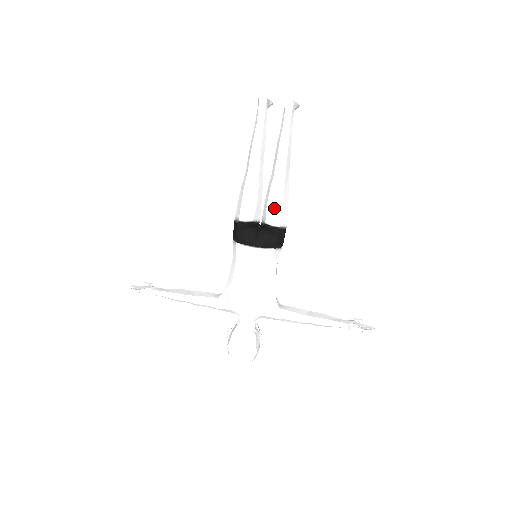
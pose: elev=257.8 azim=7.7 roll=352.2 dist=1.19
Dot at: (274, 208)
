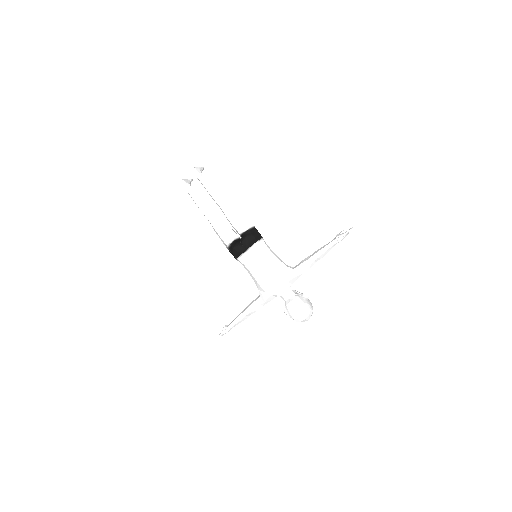
Dot at: (236, 223)
